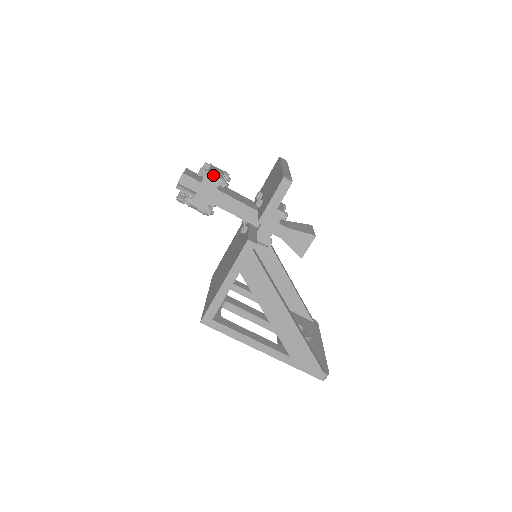
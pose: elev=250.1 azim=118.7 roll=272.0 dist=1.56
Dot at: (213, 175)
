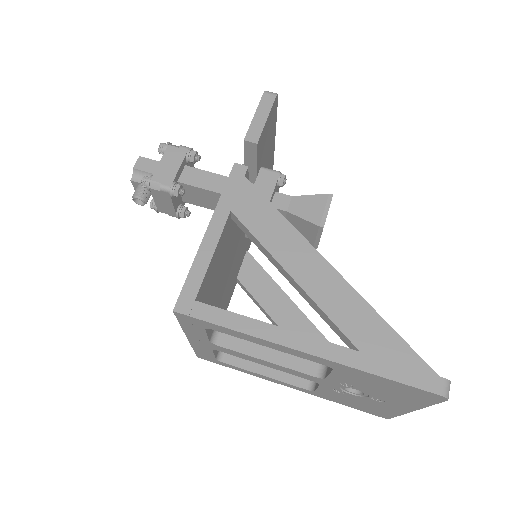
Dot at: (178, 146)
